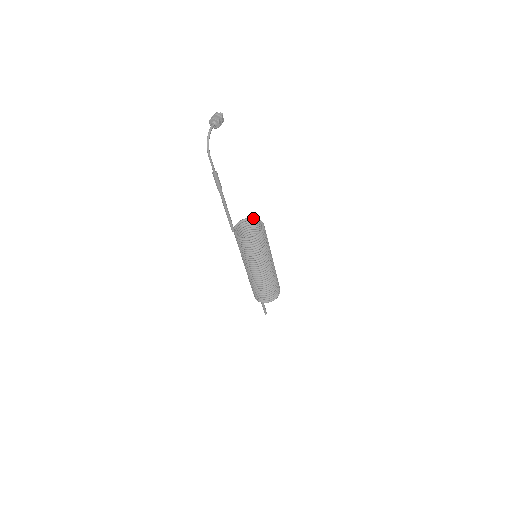
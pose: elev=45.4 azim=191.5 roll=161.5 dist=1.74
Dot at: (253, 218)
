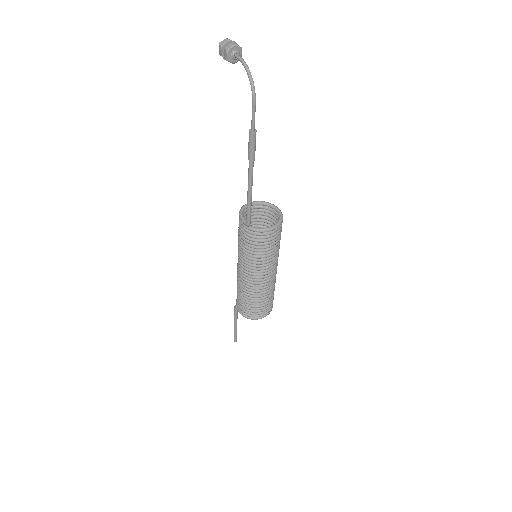
Dot at: (252, 202)
